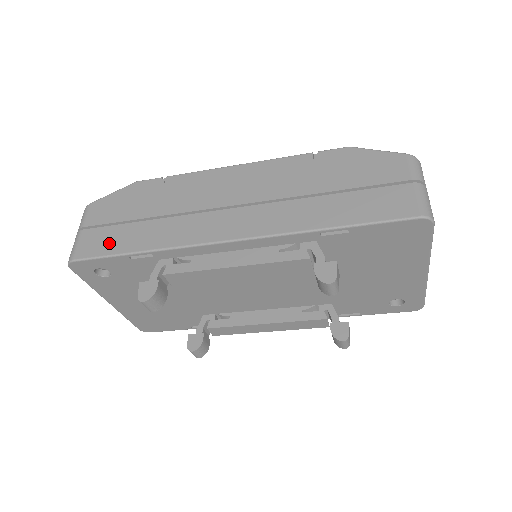
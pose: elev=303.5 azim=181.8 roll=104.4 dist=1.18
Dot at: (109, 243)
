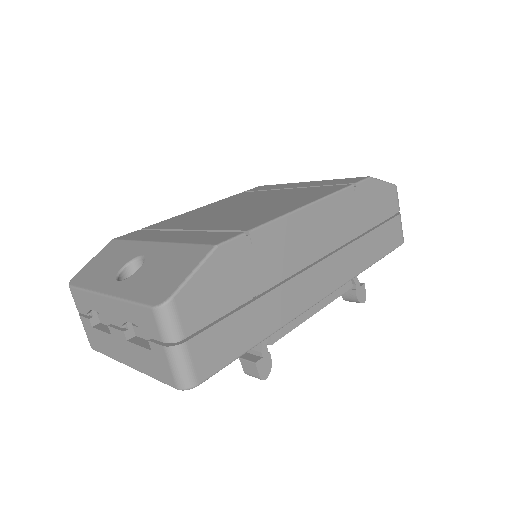
Dot at: (229, 345)
